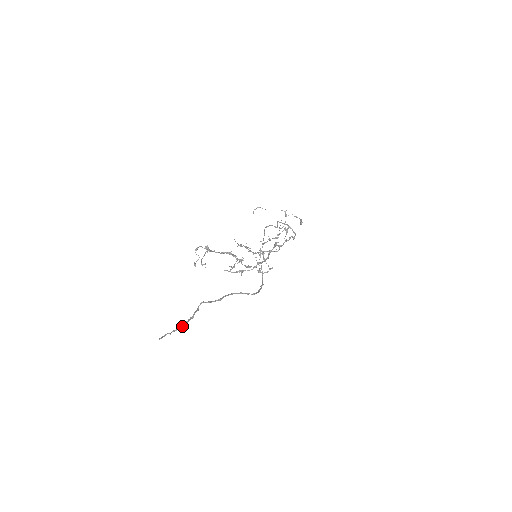
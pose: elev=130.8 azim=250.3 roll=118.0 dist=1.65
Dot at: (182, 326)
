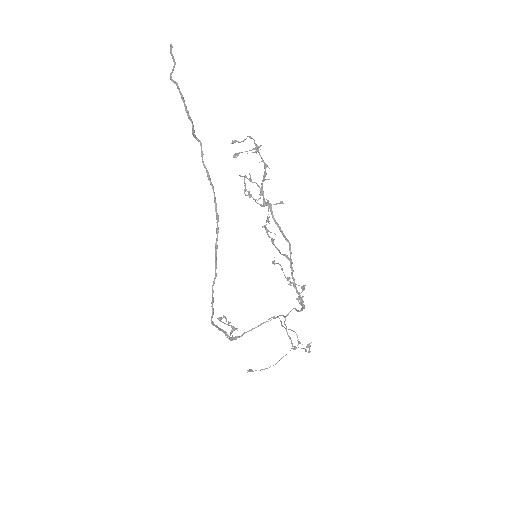
Dot at: occluded
